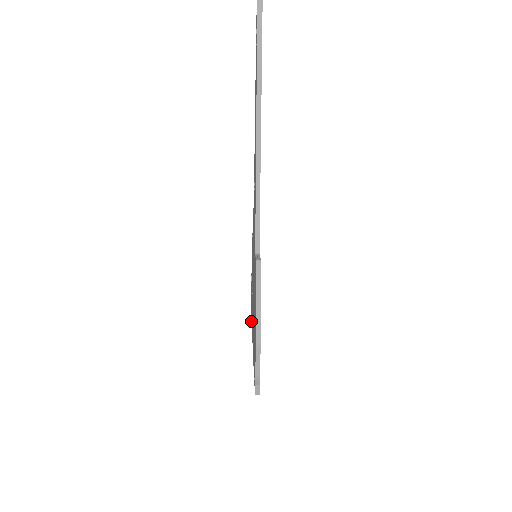
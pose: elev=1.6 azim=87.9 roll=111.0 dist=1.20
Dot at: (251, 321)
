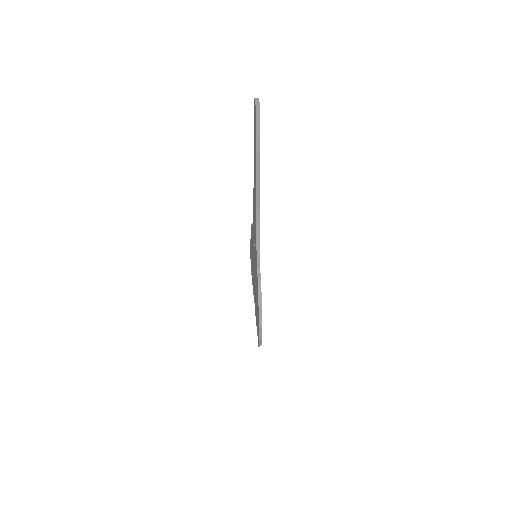
Dot at: (251, 271)
